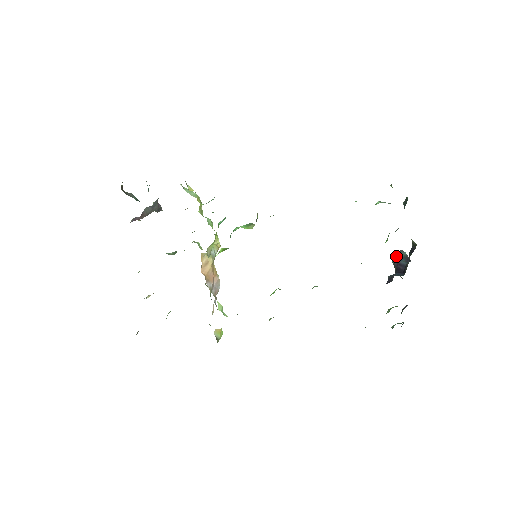
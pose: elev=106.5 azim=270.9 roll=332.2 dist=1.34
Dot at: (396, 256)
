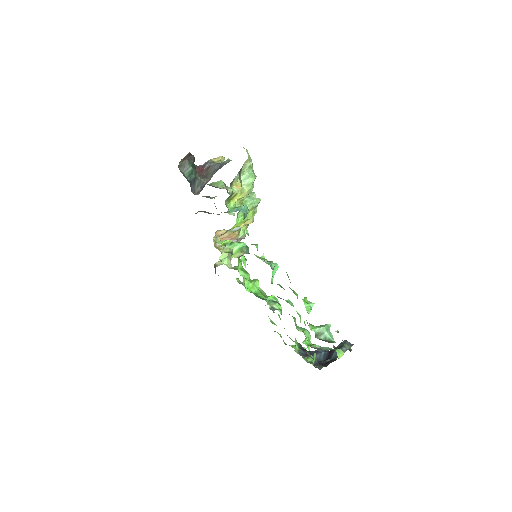
Dot at: occluded
